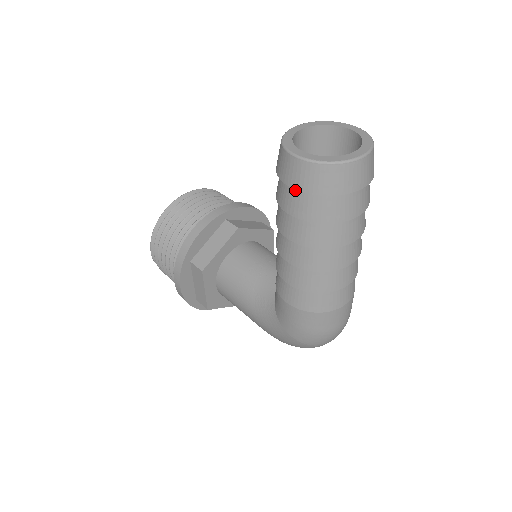
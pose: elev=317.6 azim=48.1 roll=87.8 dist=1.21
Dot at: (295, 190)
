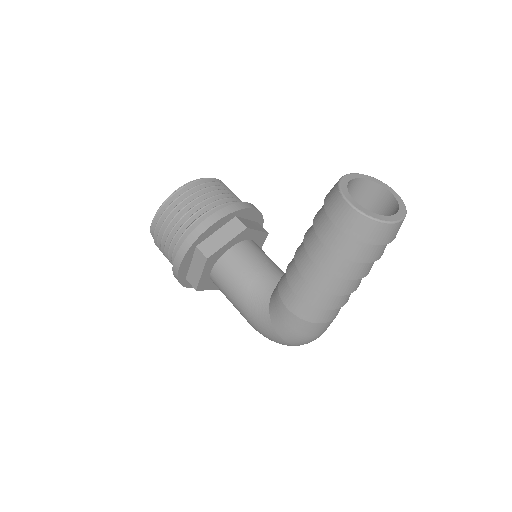
Dot at: (339, 230)
